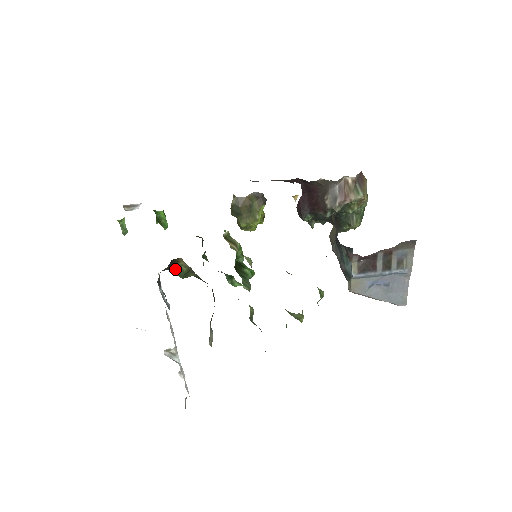
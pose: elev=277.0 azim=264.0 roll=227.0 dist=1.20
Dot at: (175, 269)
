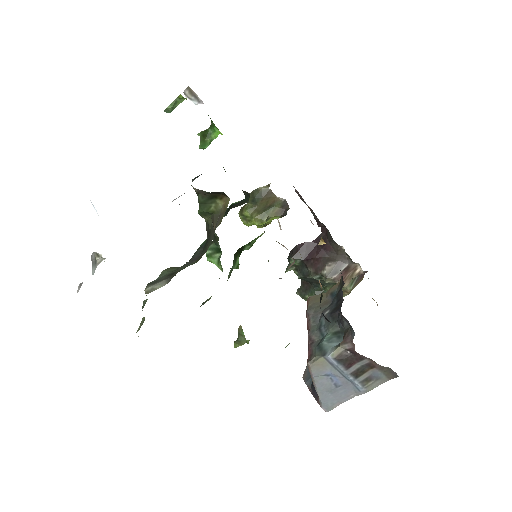
Dot at: (207, 200)
